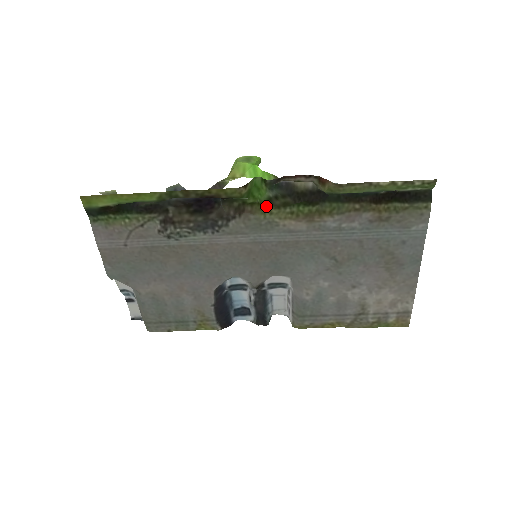
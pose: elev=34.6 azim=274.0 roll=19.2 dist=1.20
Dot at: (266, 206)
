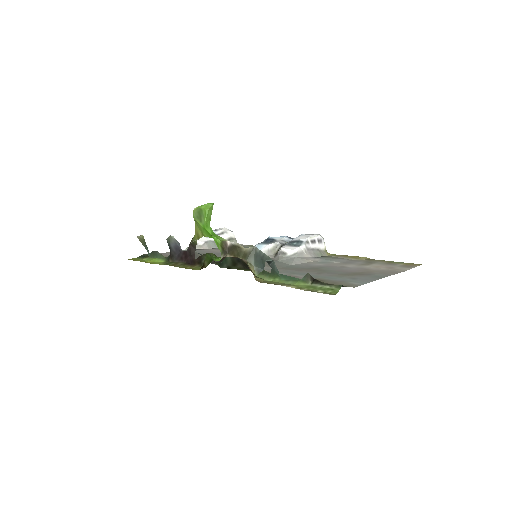
Dot at: occluded
